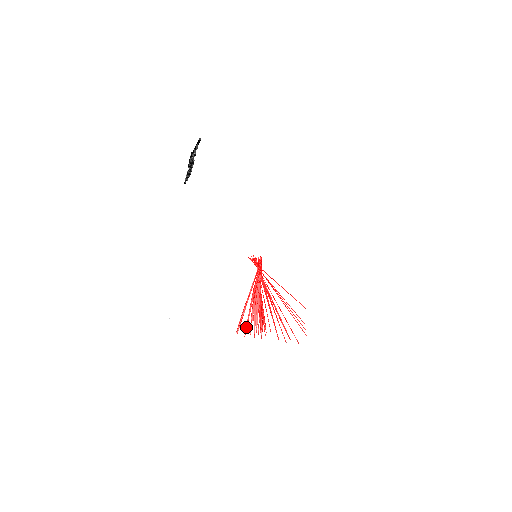
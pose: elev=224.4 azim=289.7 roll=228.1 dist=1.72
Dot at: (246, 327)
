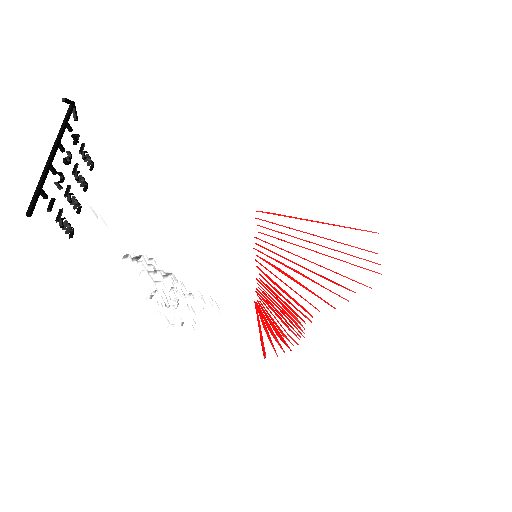
Dot at: occluded
